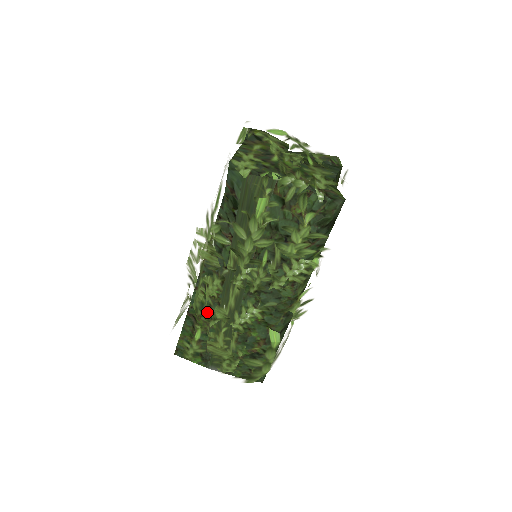
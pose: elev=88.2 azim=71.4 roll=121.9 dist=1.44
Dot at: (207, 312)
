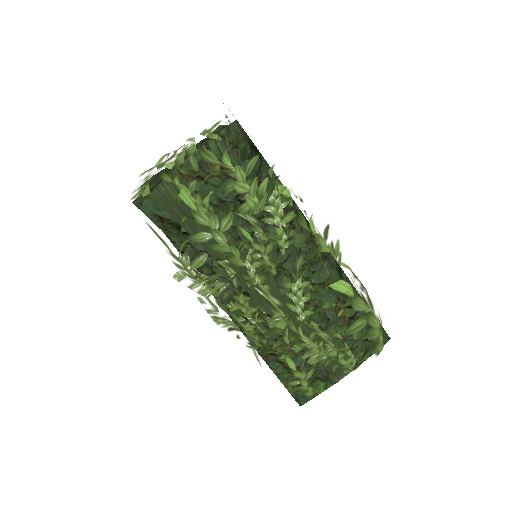
Dot at: (269, 334)
